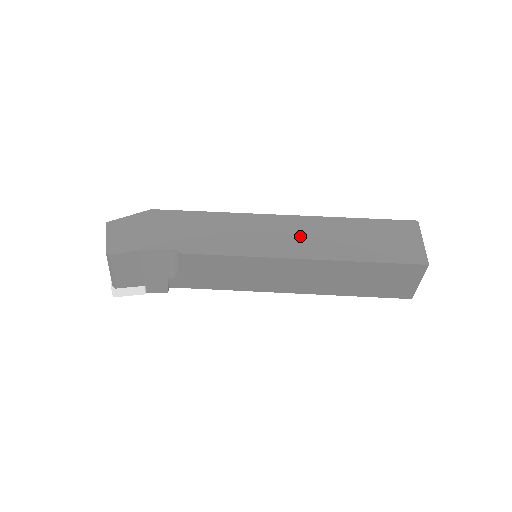
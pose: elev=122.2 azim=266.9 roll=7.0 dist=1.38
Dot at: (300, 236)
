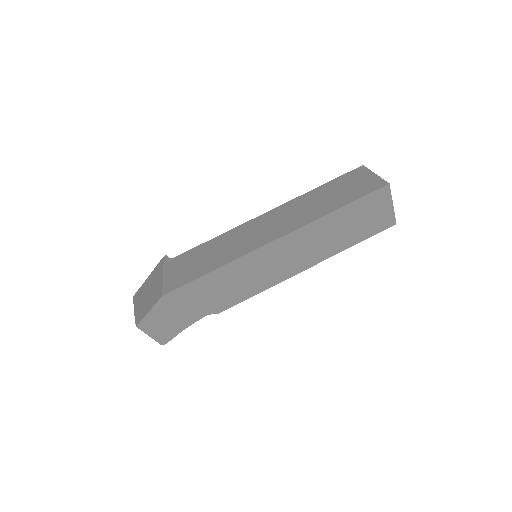
Dot at: (299, 252)
